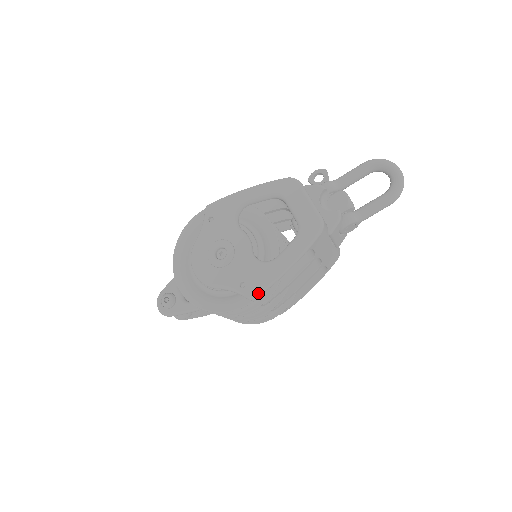
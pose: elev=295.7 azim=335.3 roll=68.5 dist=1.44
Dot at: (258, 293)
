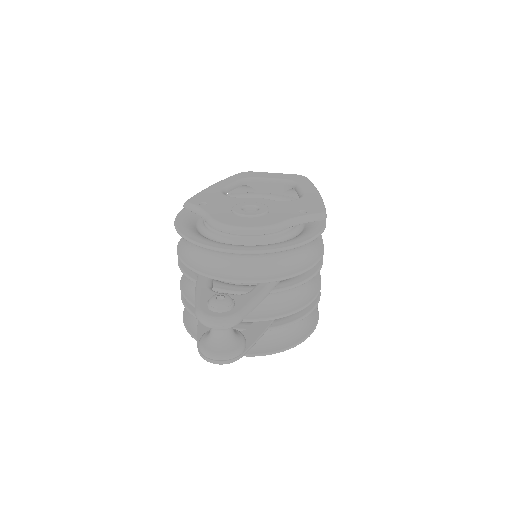
Dot at: (324, 210)
